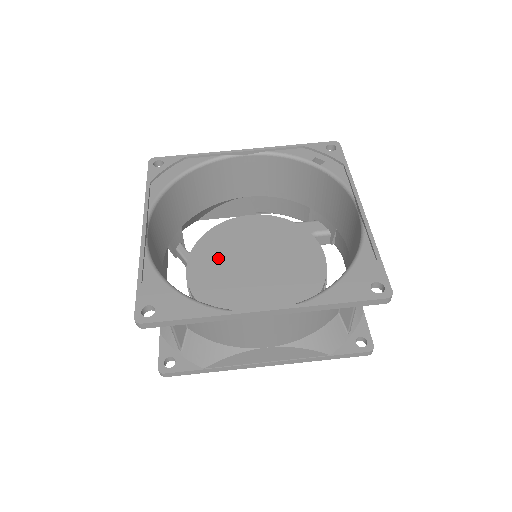
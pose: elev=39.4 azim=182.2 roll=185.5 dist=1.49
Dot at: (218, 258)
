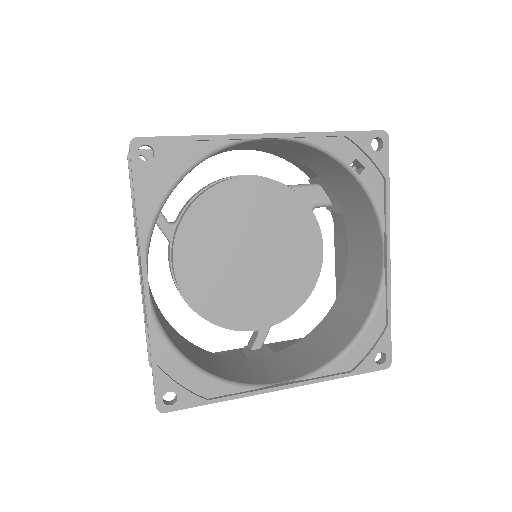
Dot at: (209, 245)
